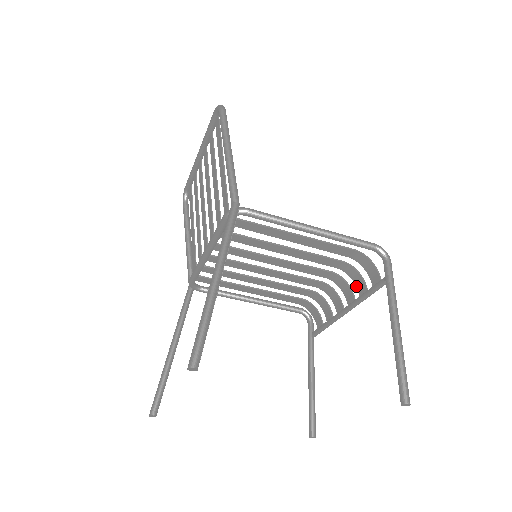
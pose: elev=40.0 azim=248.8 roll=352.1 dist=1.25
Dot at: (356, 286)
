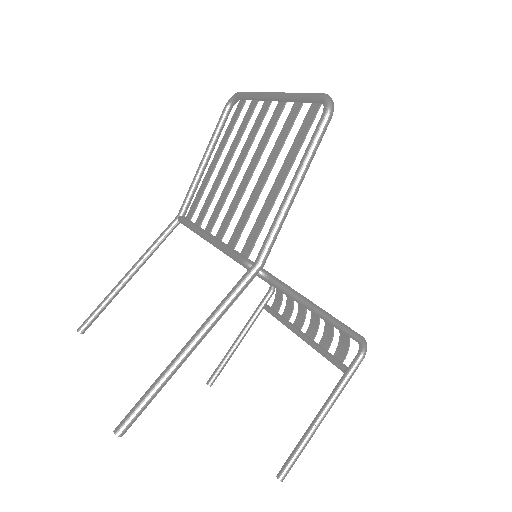
Dot at: (323, 333)
